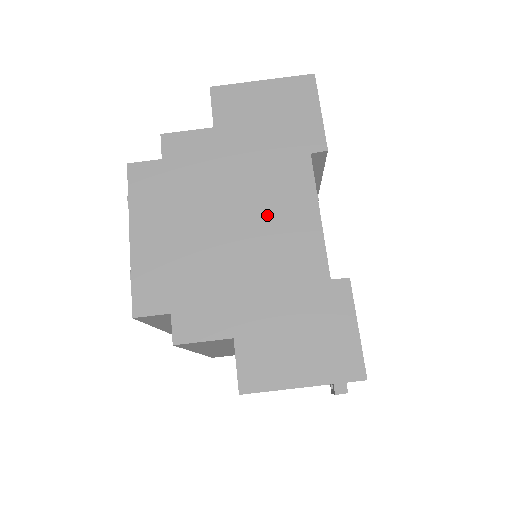
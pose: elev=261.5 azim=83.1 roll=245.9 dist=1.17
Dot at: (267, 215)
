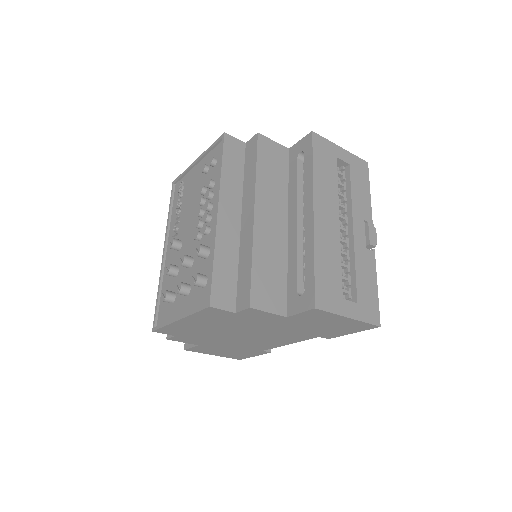
Dot at: (264, 338)
